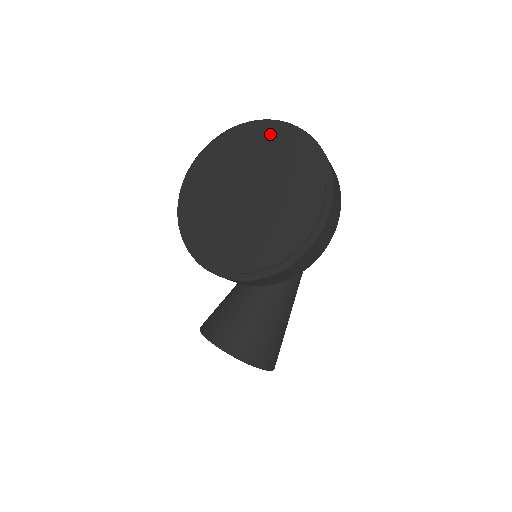
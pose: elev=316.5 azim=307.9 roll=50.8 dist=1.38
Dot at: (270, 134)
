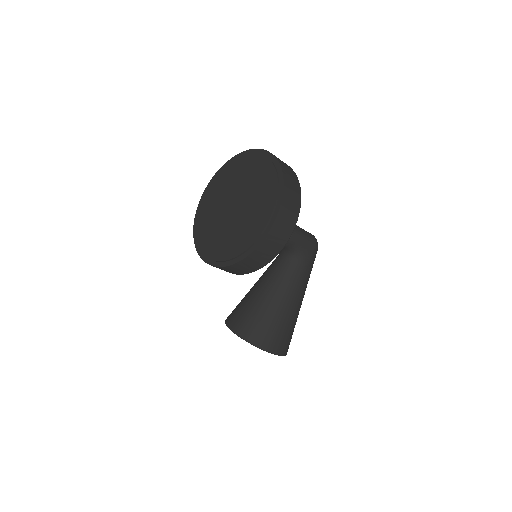
Dot at: (251, 159)
